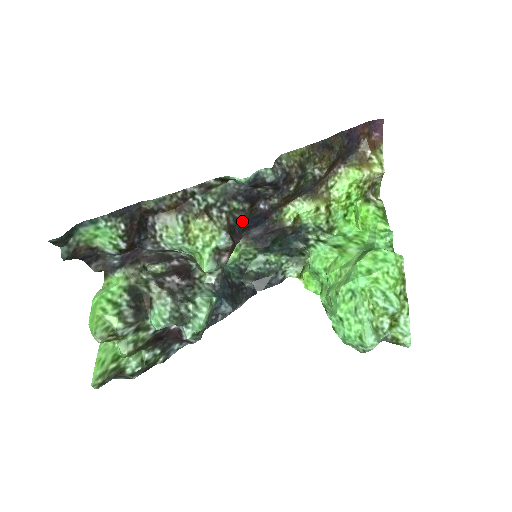
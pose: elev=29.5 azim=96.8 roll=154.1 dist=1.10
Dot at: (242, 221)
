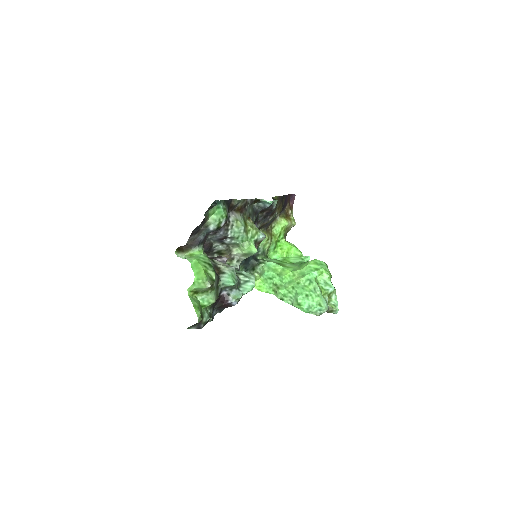
Dot at: occluded
